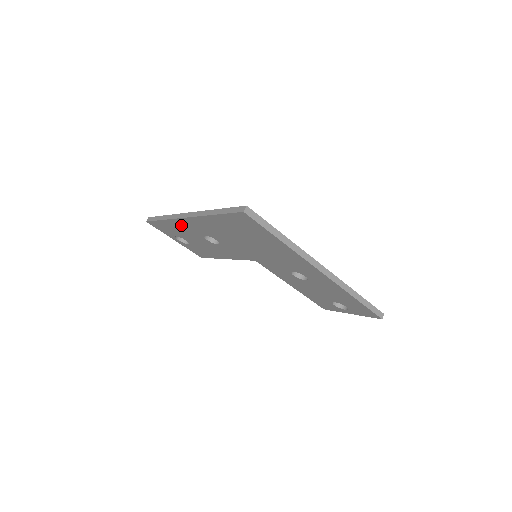
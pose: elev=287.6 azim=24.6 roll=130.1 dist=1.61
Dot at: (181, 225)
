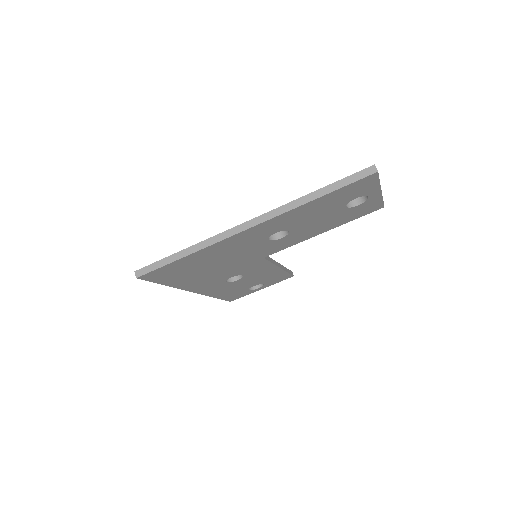
Dot at: (216, 292)
